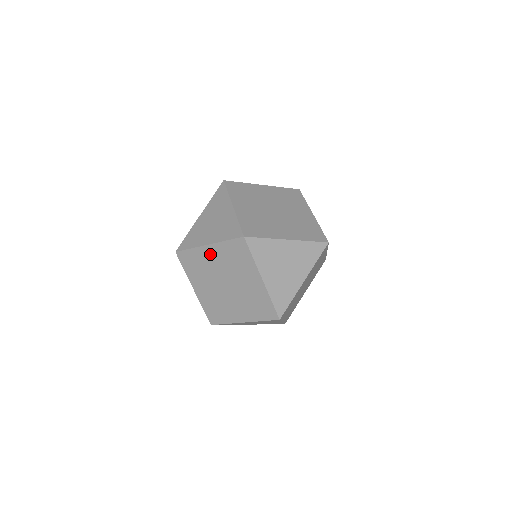
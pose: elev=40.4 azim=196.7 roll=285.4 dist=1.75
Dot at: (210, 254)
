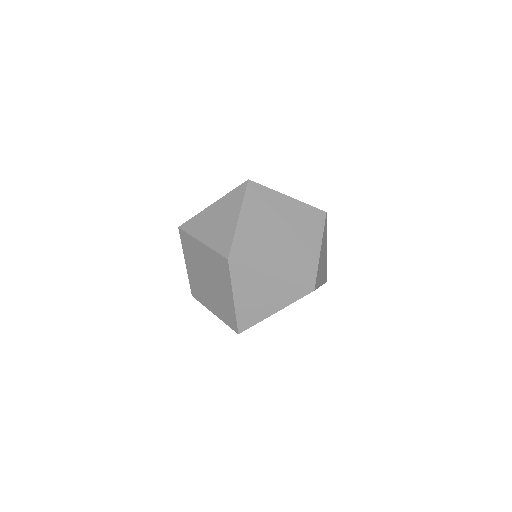
Dot at: (285, 203)
